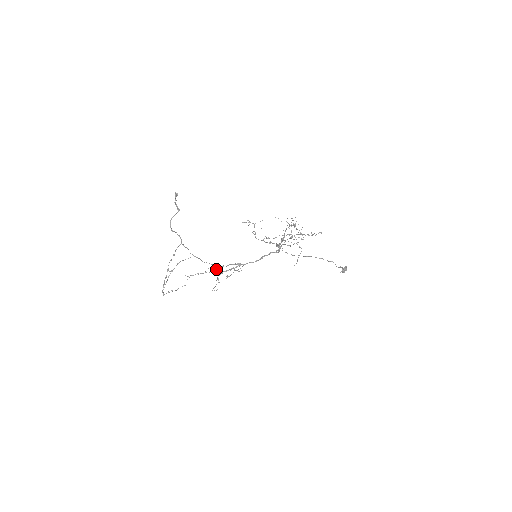
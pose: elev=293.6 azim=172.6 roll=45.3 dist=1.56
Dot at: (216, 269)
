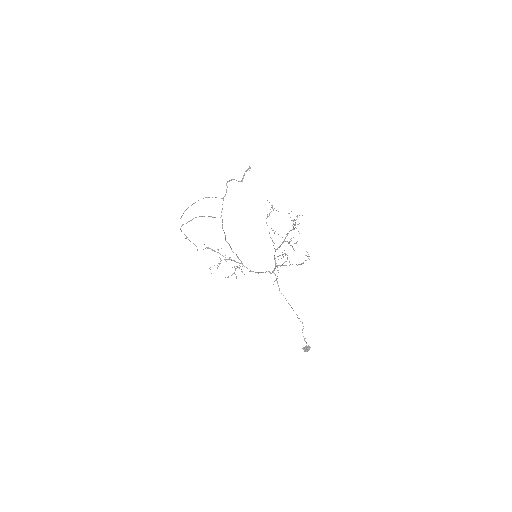
Dot at: occluded
